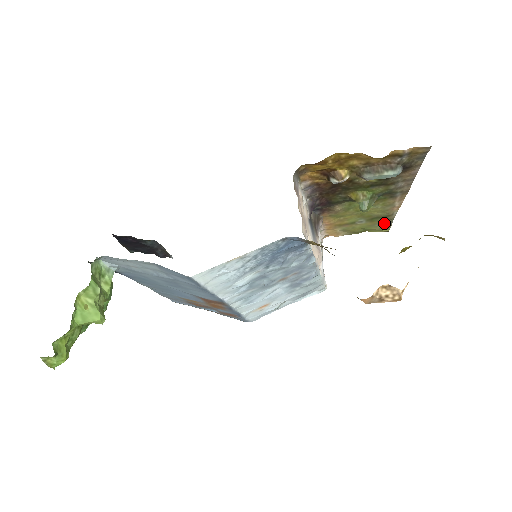
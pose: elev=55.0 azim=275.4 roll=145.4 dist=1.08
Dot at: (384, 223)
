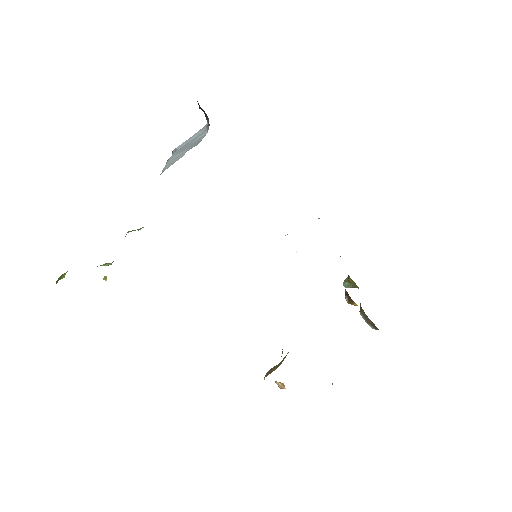
Dot at: occluded
